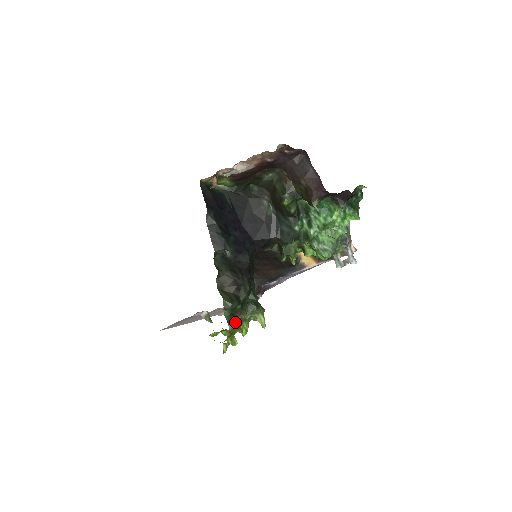
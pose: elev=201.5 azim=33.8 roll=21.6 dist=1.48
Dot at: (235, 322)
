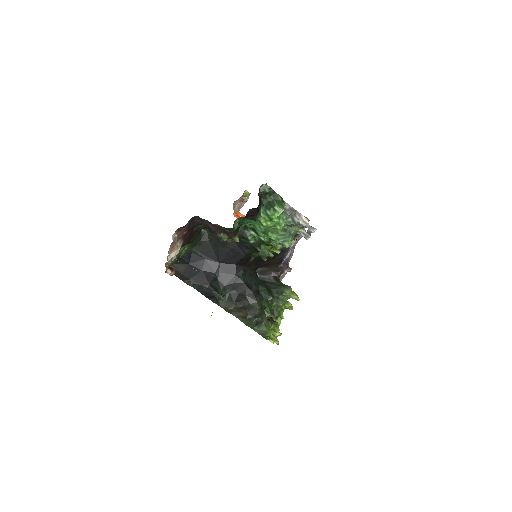
Dot at: (265, 330)
